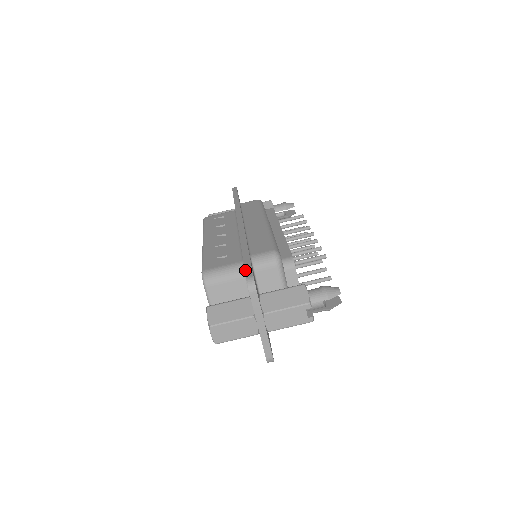
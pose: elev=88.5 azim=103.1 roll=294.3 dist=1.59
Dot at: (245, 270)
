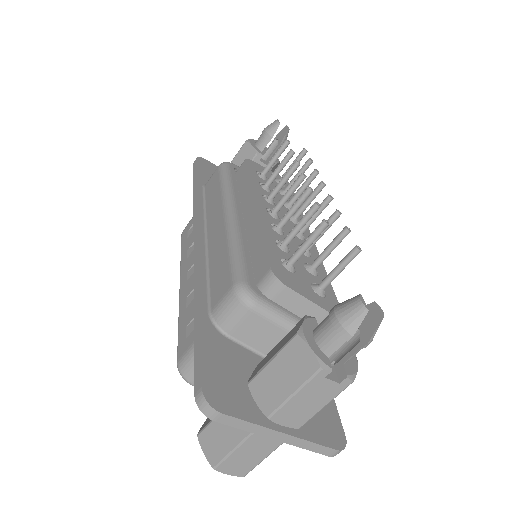
Dot at: (194, 374)
